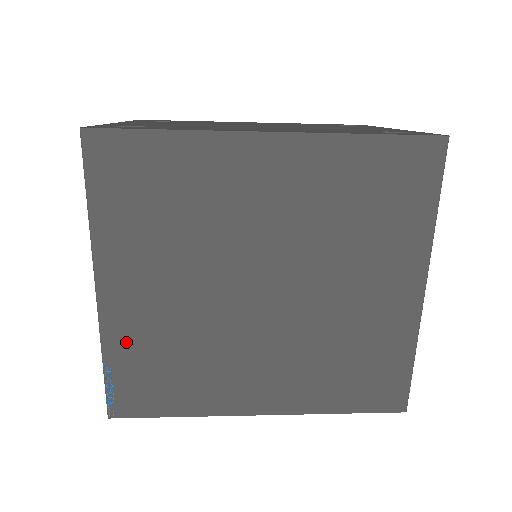
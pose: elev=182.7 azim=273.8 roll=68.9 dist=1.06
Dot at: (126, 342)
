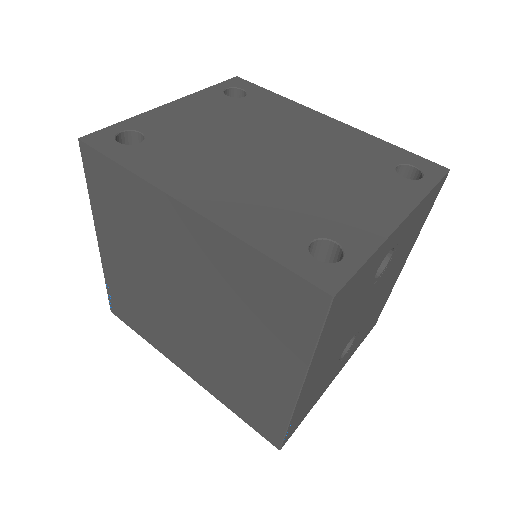
Dot at: (115, 280)
